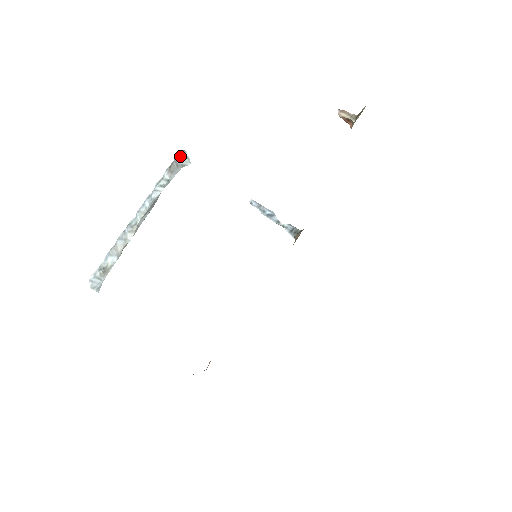
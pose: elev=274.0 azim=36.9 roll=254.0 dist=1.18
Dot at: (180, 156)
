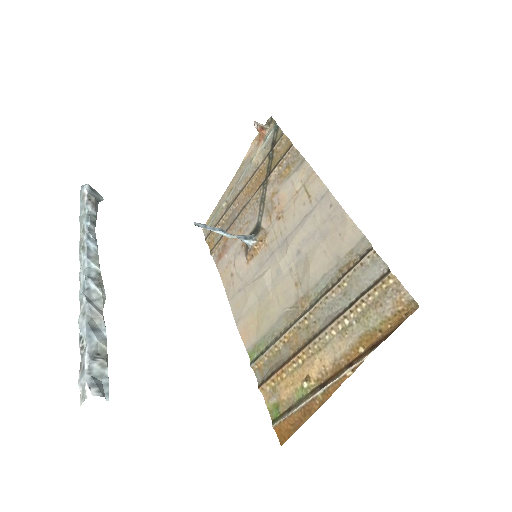
Dot at: (90, 189)
